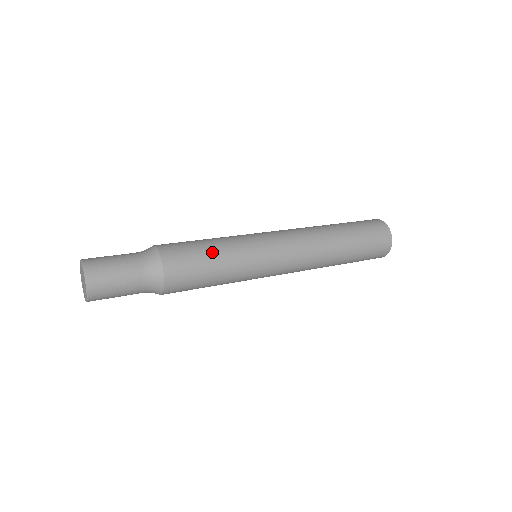
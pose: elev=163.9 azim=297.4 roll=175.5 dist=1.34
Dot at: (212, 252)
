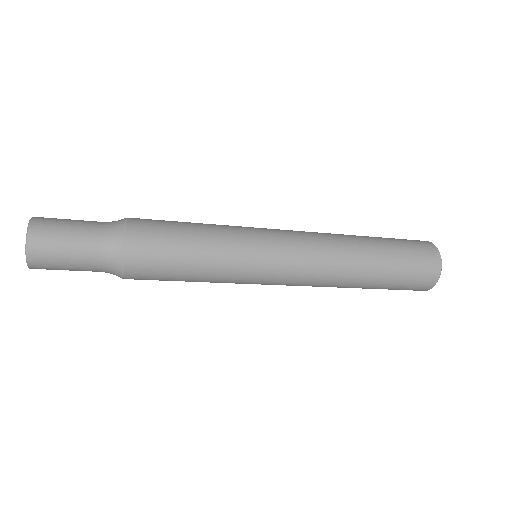
Dot at: (193, 225)
